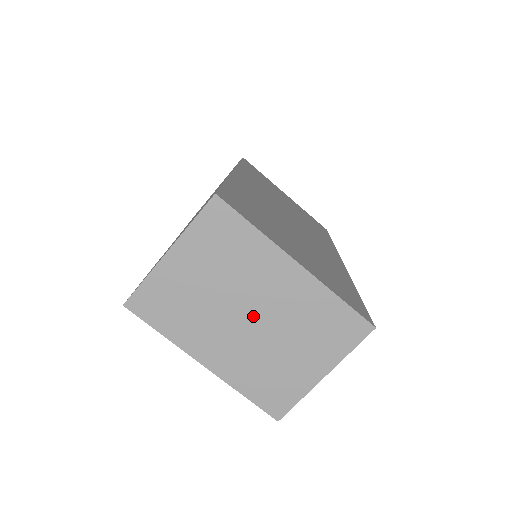
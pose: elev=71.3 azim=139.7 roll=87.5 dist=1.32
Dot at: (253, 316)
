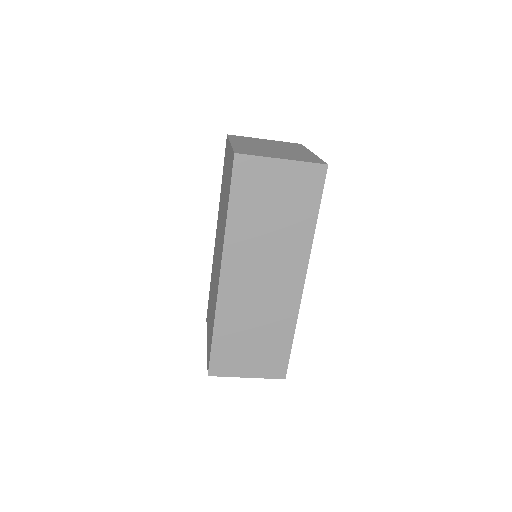
Dot at: occluded
